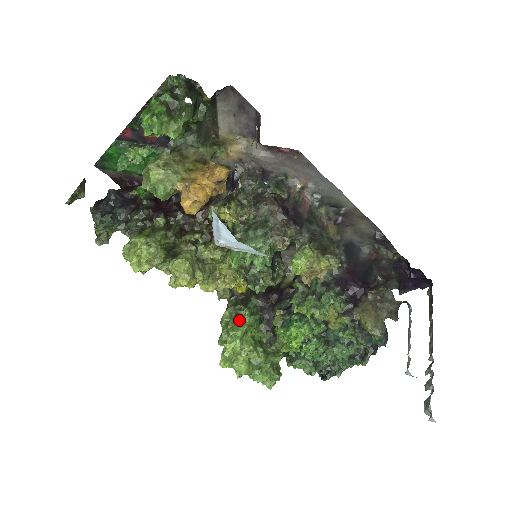
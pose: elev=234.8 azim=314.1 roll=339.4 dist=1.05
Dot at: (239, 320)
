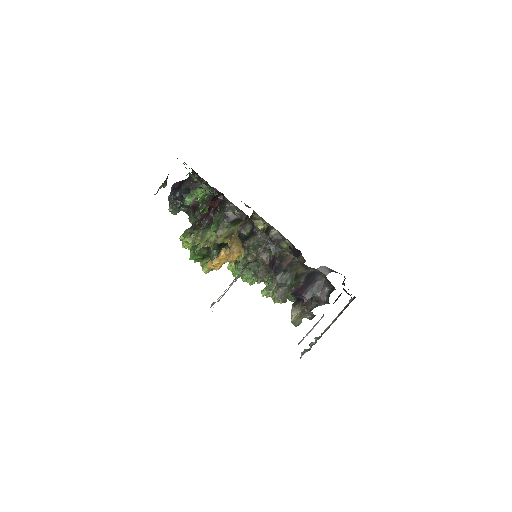
Dot at: occluded
